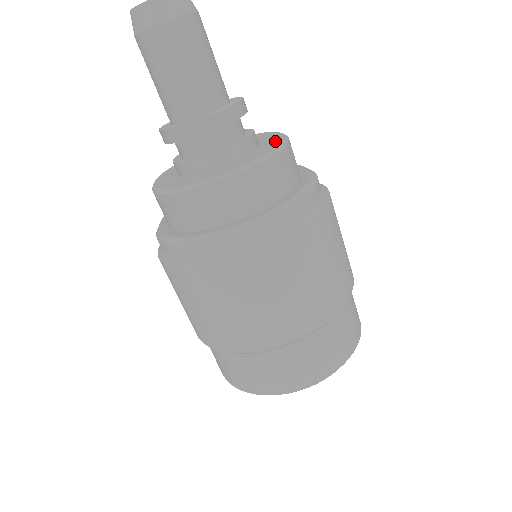
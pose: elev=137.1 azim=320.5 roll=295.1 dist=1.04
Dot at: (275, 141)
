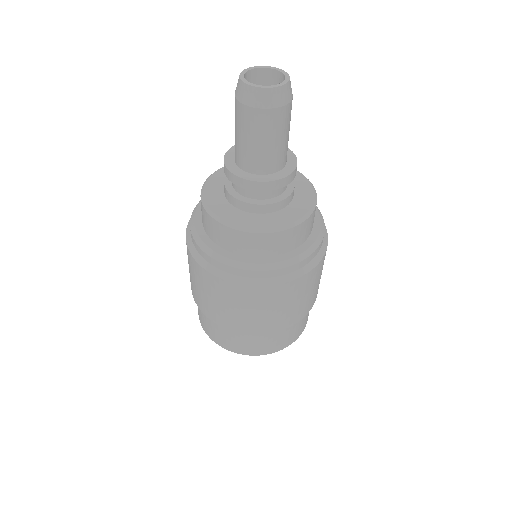
Dot at: (288, 218)
